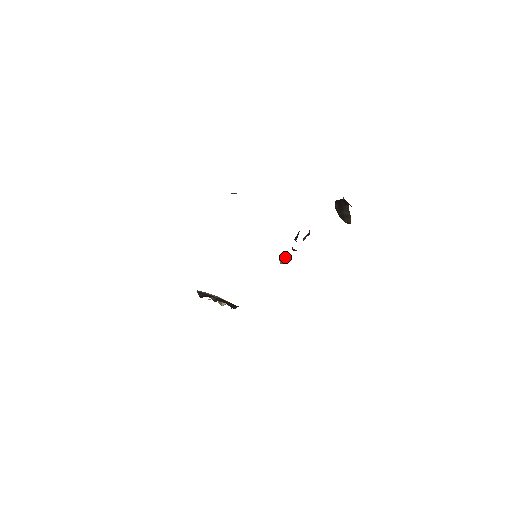
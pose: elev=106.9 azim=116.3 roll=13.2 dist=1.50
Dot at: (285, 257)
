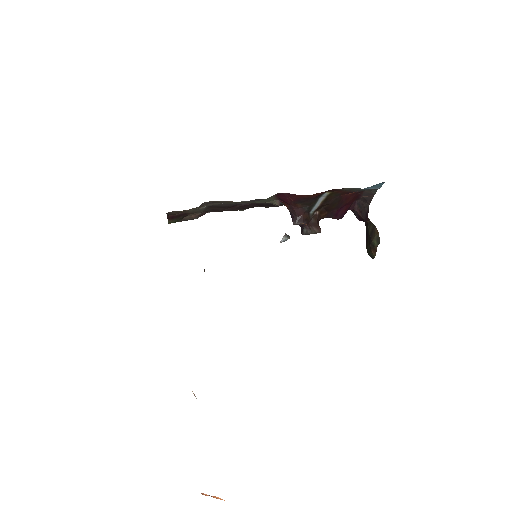
Dot at: occluded
